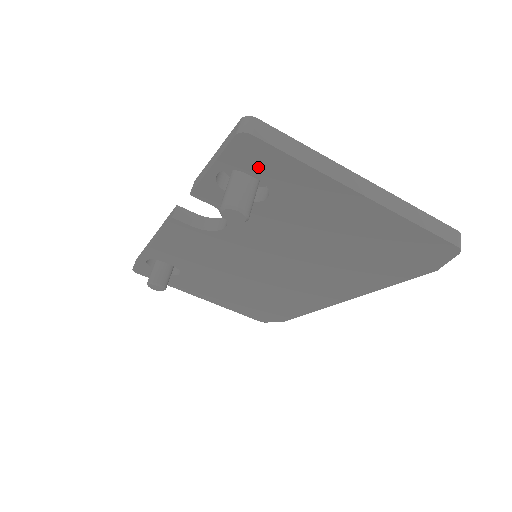
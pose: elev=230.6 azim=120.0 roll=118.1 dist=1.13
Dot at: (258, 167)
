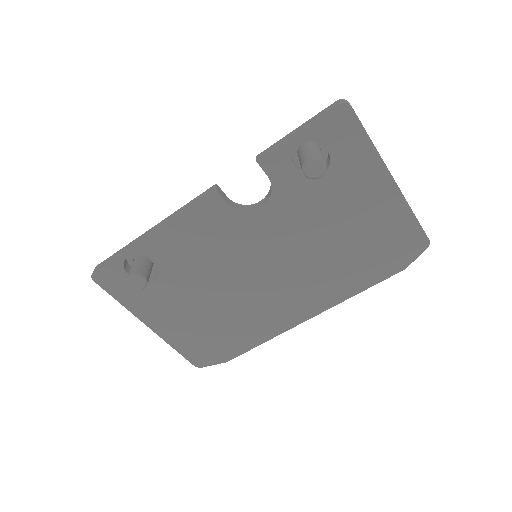
Dot at: (336, 139)
